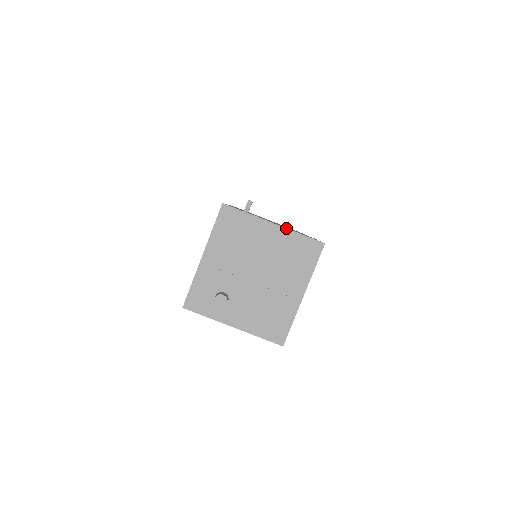
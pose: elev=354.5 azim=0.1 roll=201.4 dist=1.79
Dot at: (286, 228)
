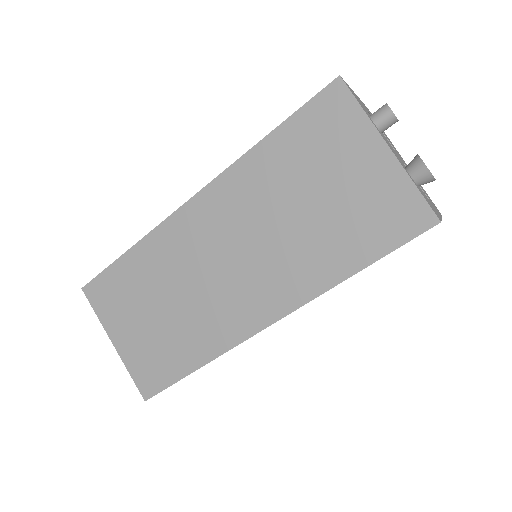
Dot at: occluded
